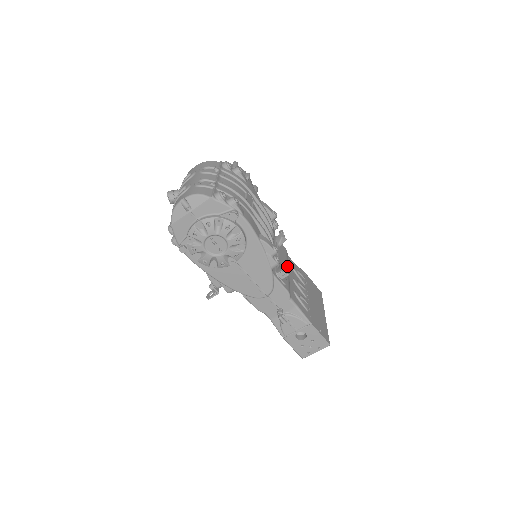
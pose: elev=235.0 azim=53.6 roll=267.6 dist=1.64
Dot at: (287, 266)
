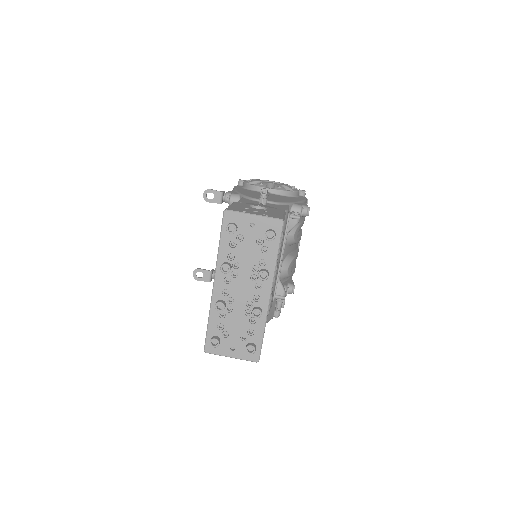
Dot at: (278, 268)
